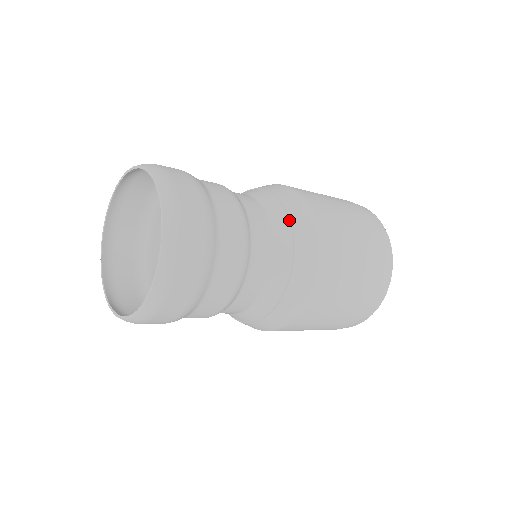
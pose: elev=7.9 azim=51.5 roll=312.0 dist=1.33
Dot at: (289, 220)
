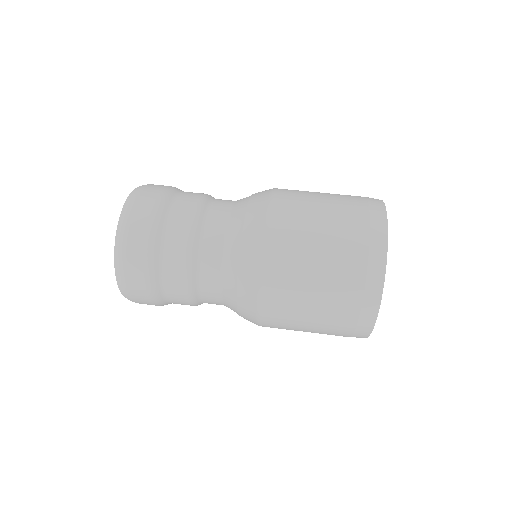
Dot at: (239, 259)
